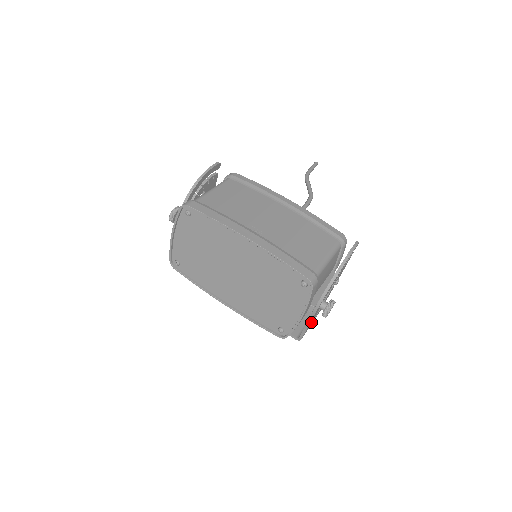
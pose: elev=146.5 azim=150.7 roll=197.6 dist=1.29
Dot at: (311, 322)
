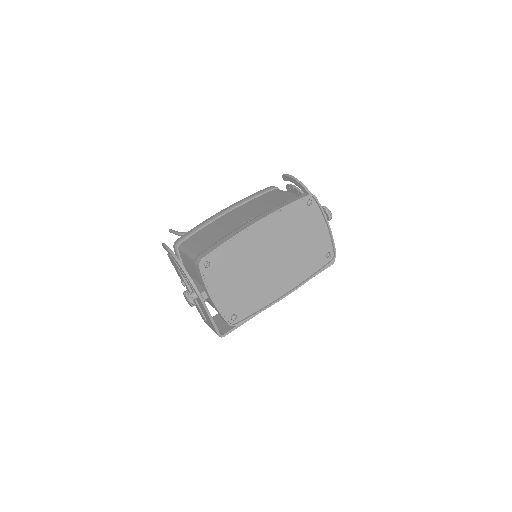
Dot at: occluded
